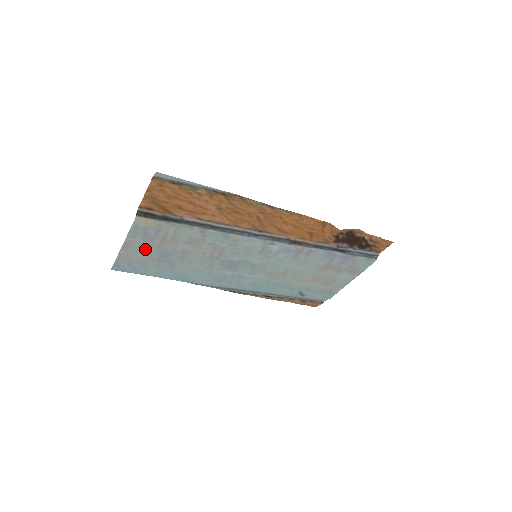
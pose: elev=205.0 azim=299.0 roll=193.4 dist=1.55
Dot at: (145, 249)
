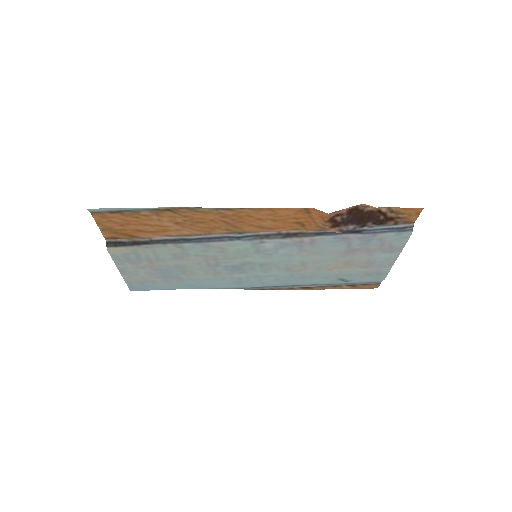
Dot at: (142, 271)
